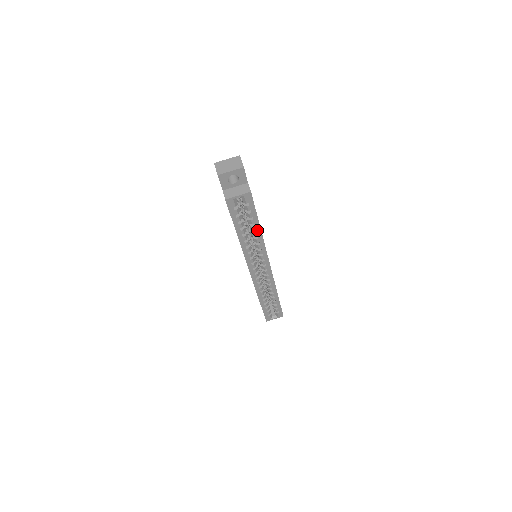
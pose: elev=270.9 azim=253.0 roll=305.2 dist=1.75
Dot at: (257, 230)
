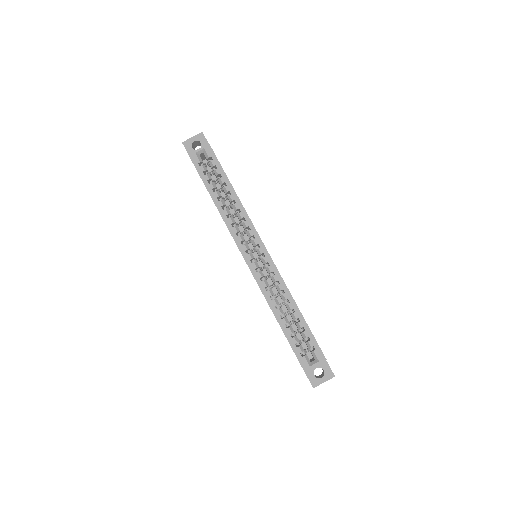
Dot at: (231, 191)
